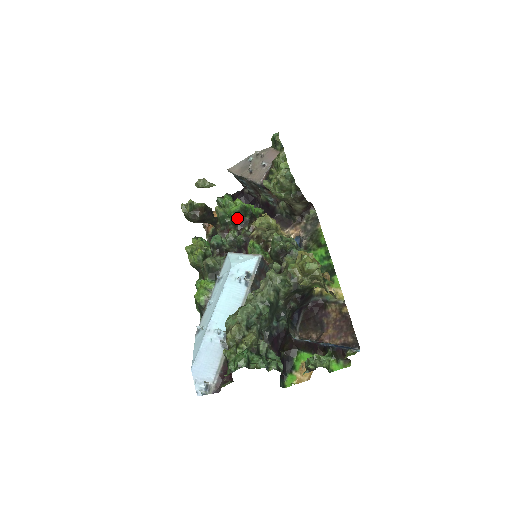
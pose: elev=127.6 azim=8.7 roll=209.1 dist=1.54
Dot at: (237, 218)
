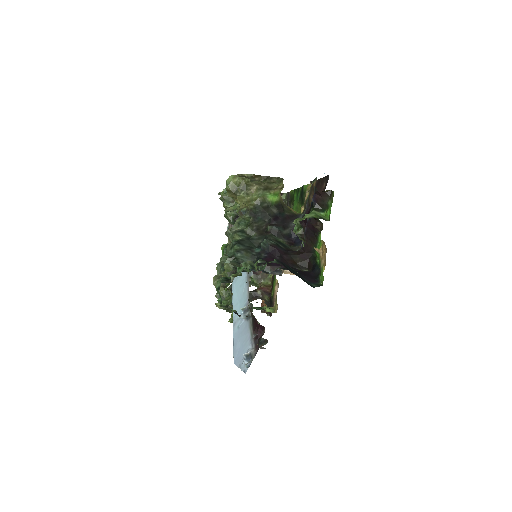
Dot at: occluded
